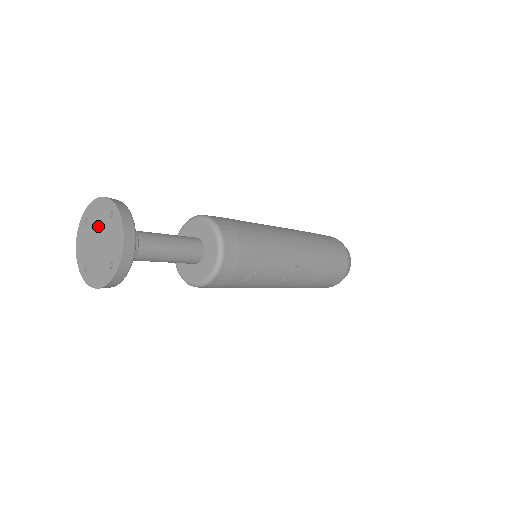
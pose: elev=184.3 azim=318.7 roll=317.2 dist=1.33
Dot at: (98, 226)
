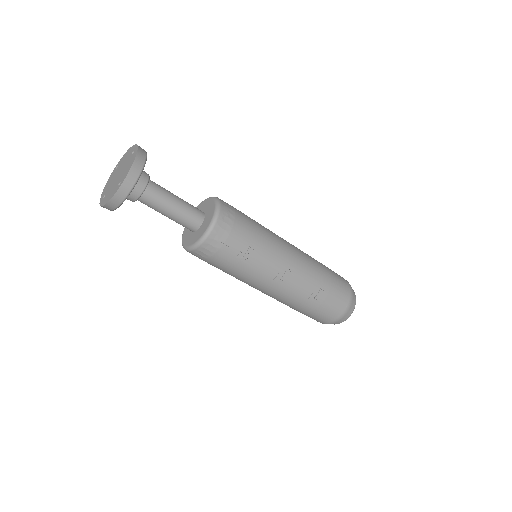
Dot at: (122, 165)
